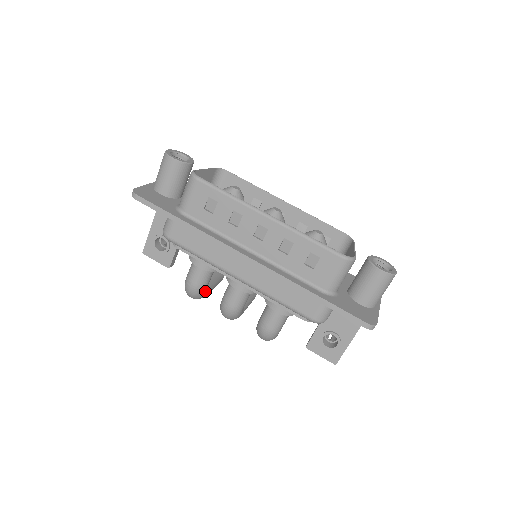
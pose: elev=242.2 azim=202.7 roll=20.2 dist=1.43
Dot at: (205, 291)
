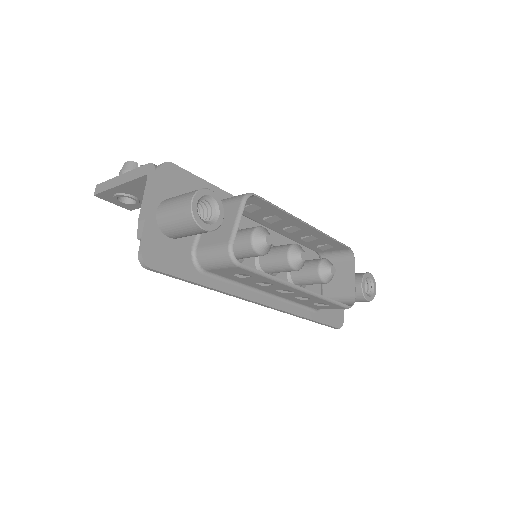
Dot at: occluded
